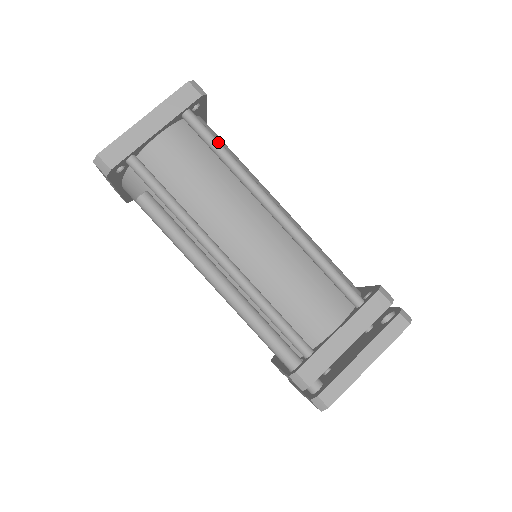
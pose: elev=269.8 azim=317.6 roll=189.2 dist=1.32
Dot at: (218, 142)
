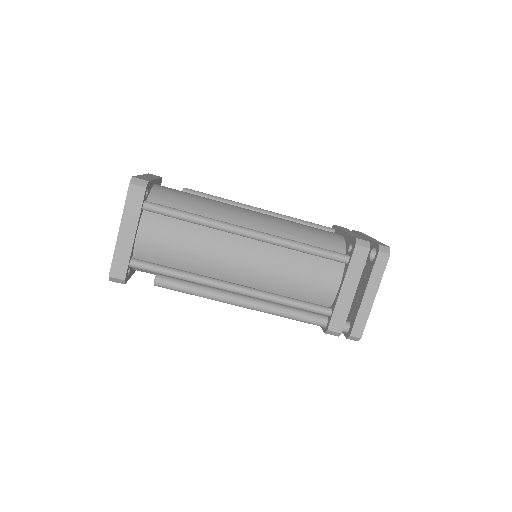
Dot at: (180, 213)
